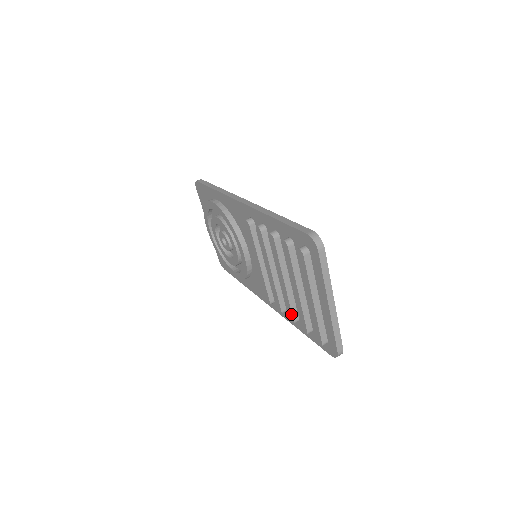
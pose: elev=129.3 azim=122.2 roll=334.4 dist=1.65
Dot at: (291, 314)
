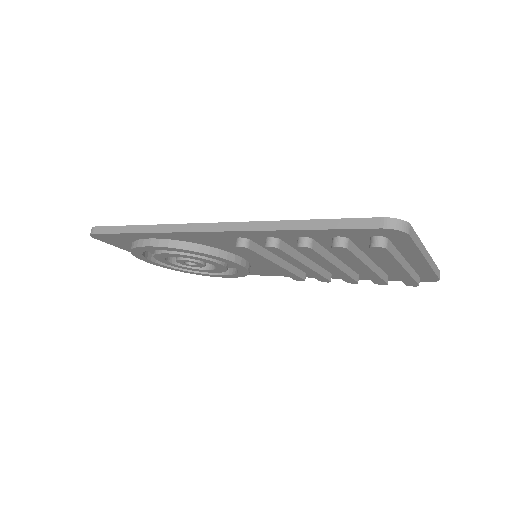
Dot at: (352, 280)
